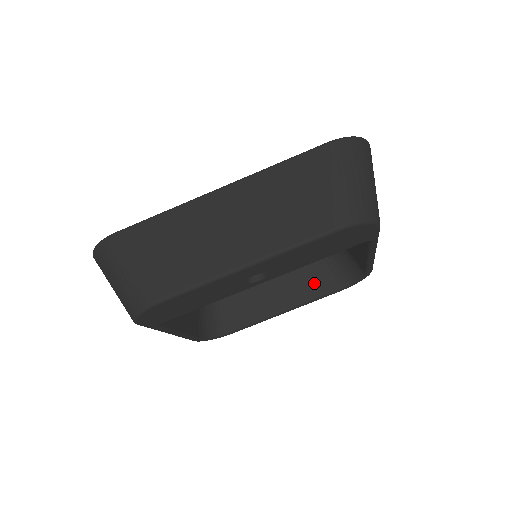
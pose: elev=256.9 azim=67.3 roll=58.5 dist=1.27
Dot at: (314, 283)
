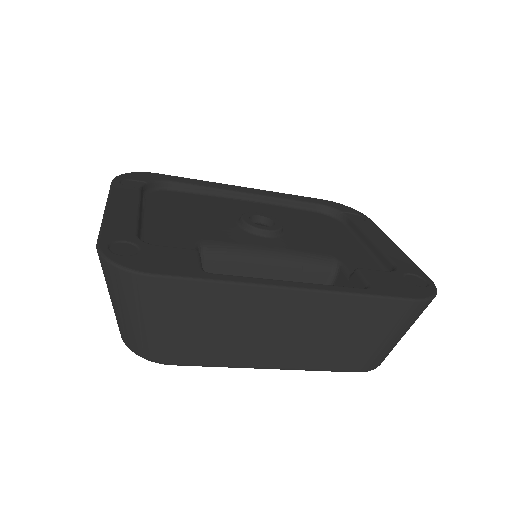
Dot at: occluded
